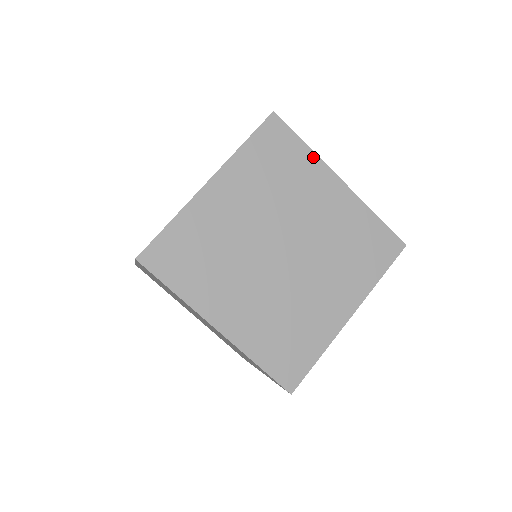
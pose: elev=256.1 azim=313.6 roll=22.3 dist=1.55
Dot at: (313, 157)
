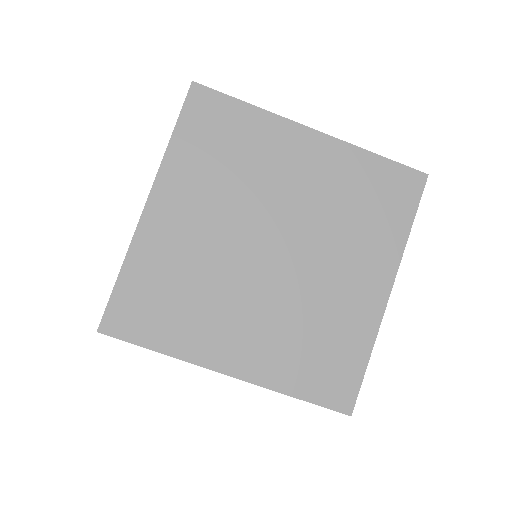
Dot at: (265, 116)
